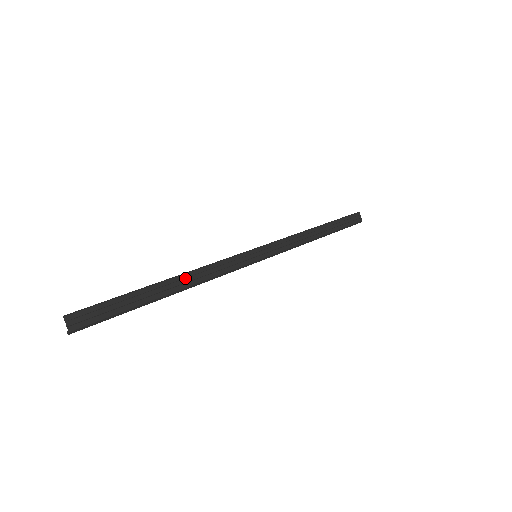
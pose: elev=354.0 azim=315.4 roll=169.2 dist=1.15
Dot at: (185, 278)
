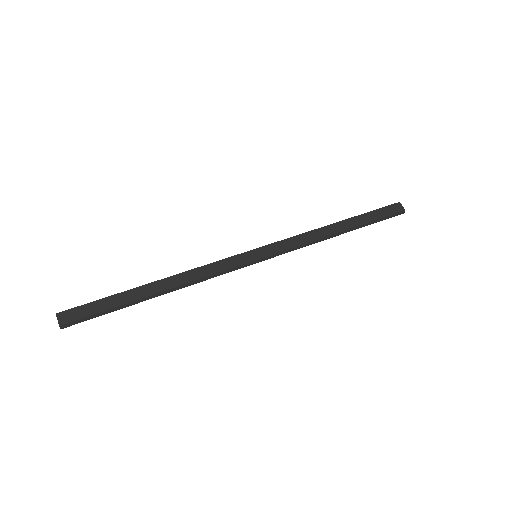
Dot at: (172, 279)
